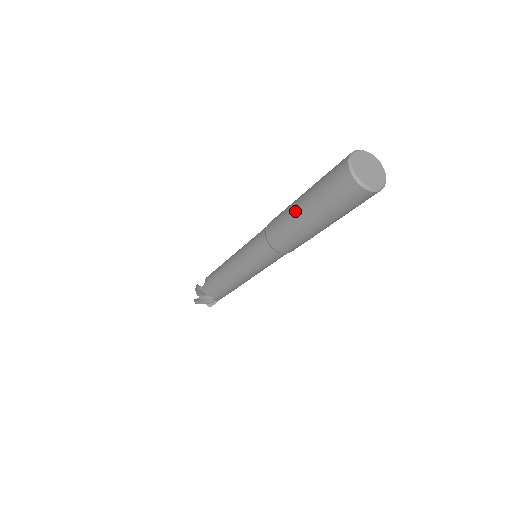
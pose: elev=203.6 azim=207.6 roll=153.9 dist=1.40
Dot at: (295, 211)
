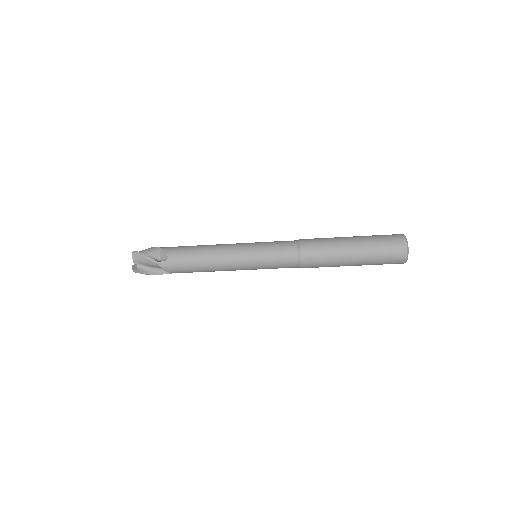
Dot at: (343, 237)
